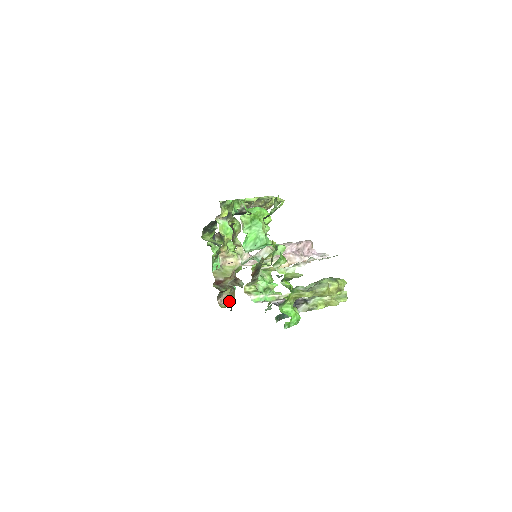
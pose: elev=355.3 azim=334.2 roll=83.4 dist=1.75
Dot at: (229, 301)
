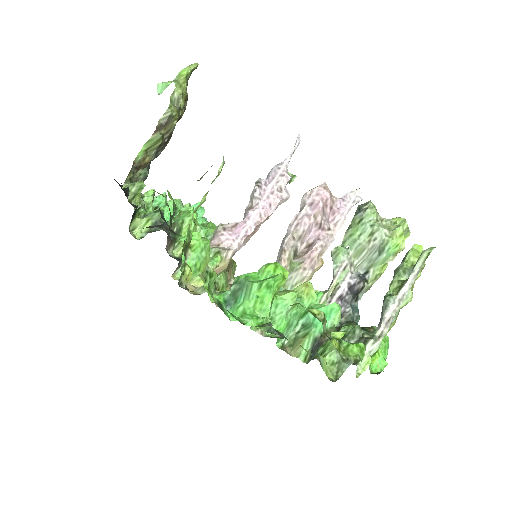
Dot at: occluded
